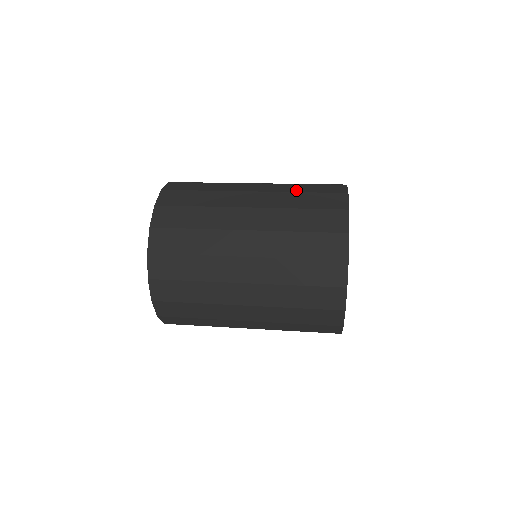
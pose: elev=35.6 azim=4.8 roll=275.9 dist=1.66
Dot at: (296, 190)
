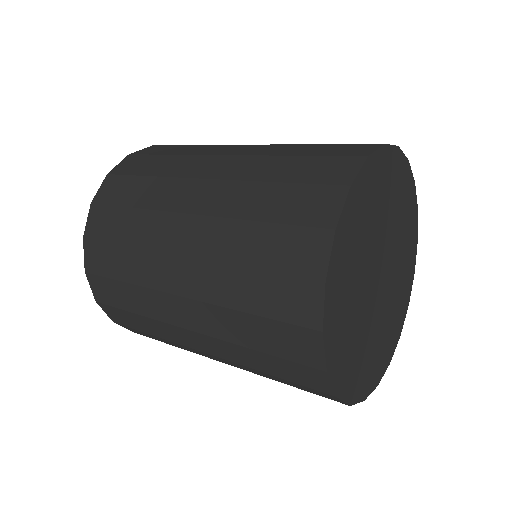
Dot at: occluded
